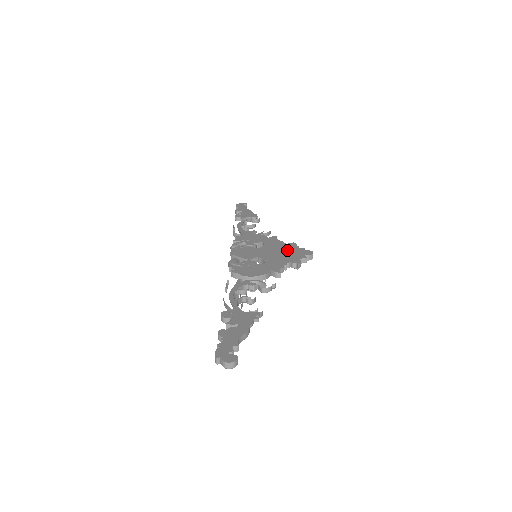
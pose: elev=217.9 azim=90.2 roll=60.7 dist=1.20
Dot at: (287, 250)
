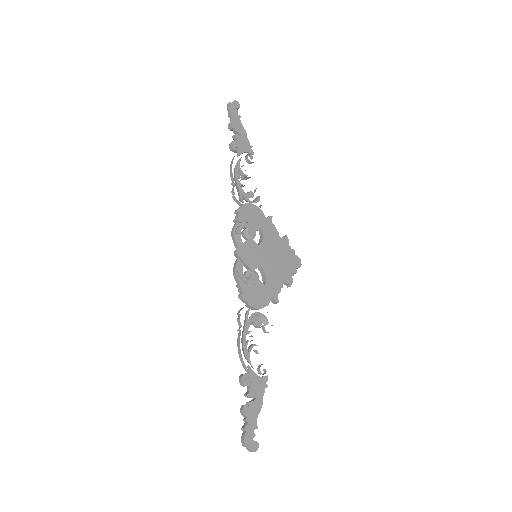
Dot at: (282, 254)
